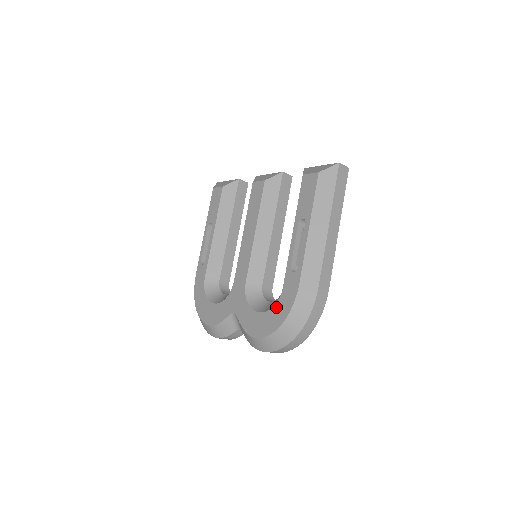
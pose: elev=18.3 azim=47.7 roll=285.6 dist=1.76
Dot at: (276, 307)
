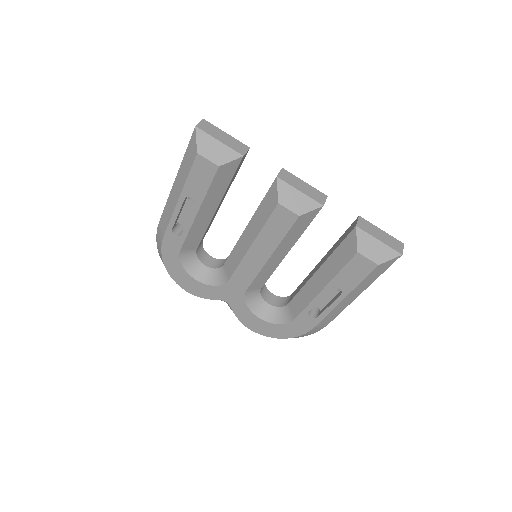
Dot at: (282, 327)
